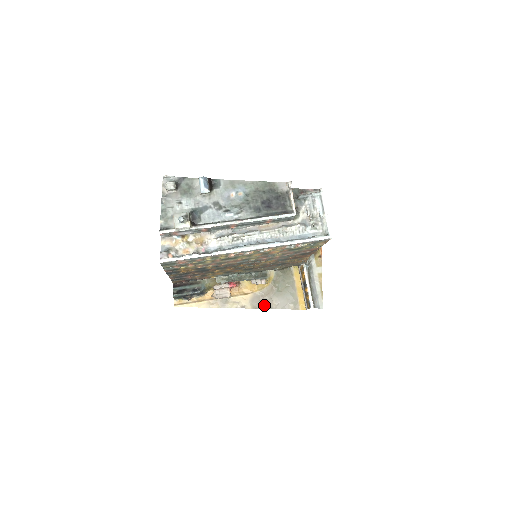
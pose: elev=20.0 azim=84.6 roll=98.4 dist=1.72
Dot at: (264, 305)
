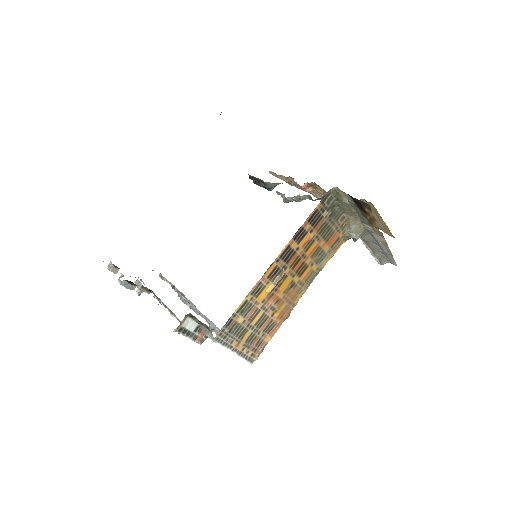
Dot at: occluded
